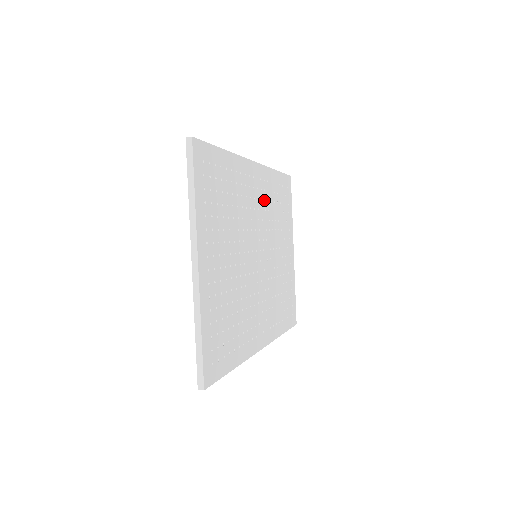
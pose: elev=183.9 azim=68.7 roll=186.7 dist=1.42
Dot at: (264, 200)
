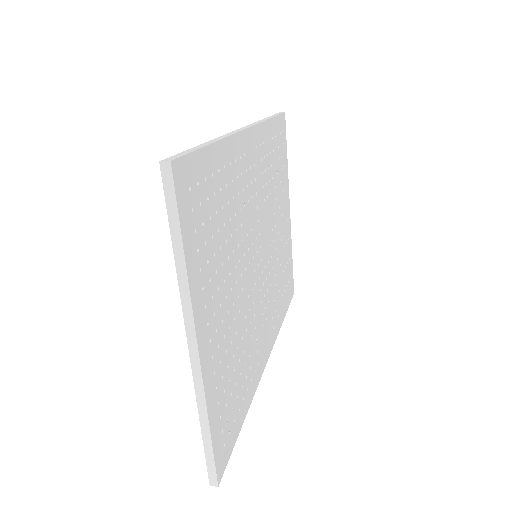
Dot at: (261, 174)
